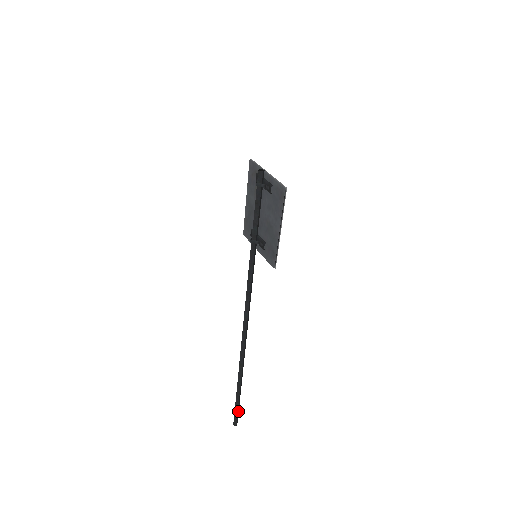
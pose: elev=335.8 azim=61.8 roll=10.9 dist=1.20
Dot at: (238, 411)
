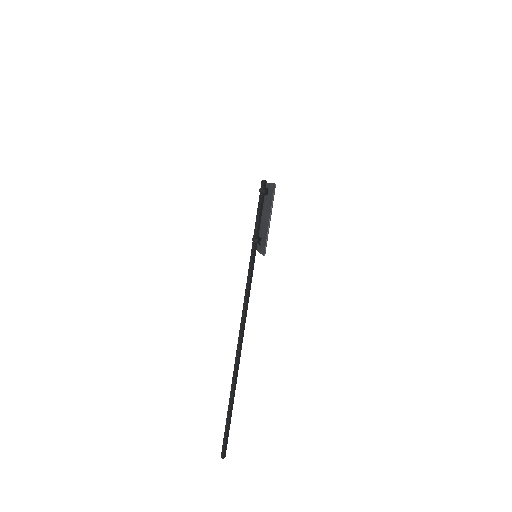
Dot at: (227, 439)
